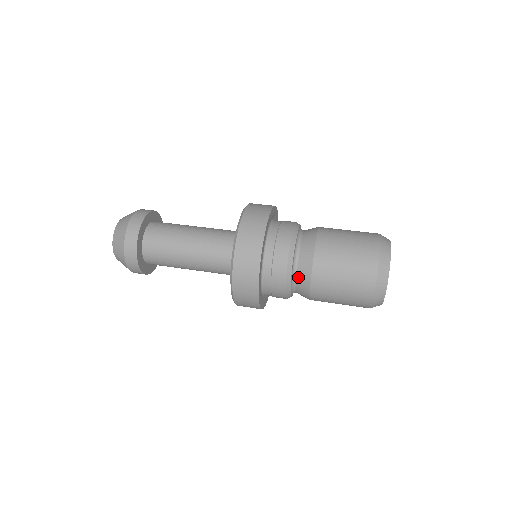
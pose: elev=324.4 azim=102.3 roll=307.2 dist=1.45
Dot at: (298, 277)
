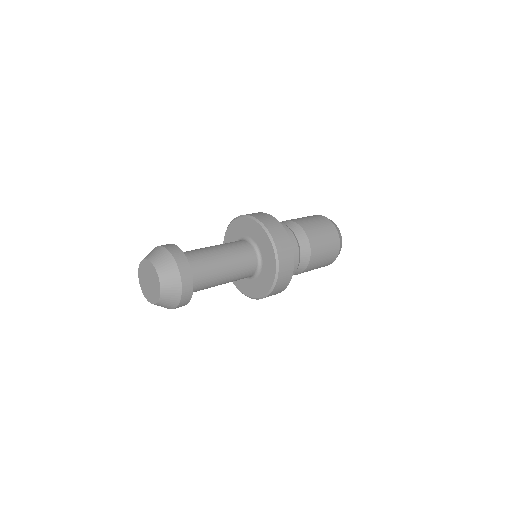
Dot at: (296, 270)
